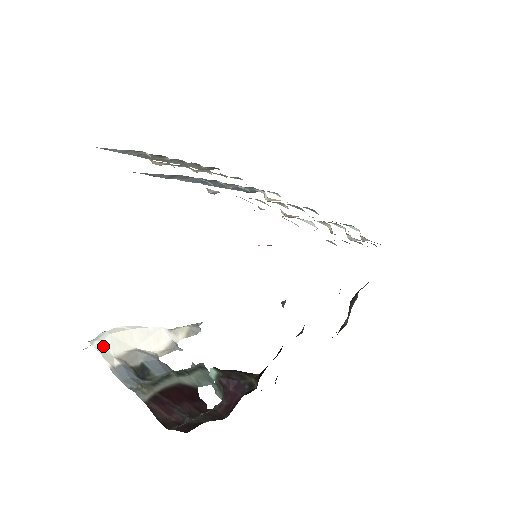
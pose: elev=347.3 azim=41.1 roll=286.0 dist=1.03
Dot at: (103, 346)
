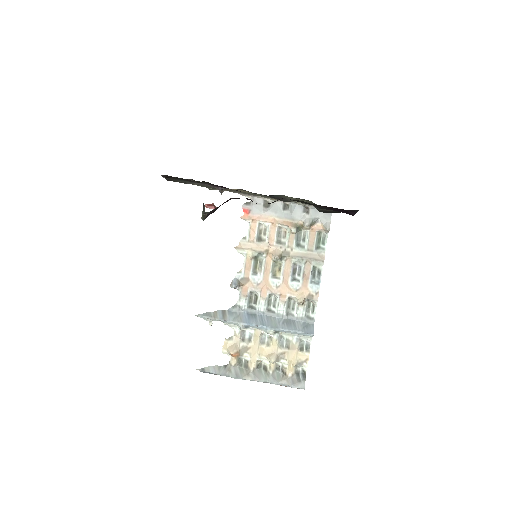
Dot at: occluded
